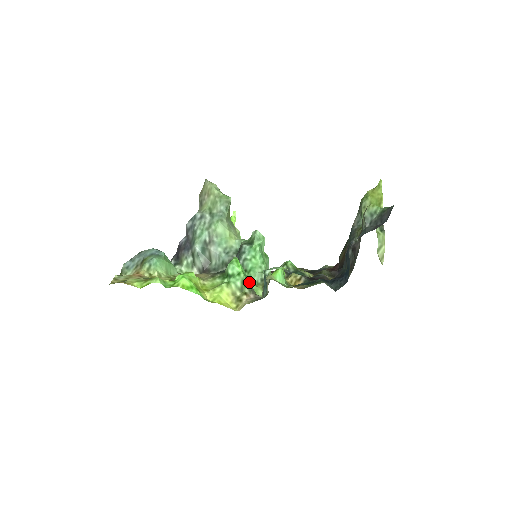
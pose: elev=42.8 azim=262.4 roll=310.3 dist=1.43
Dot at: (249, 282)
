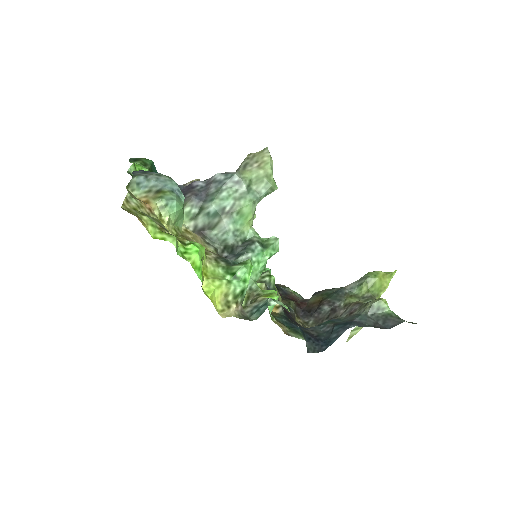
Dot at: occluded
